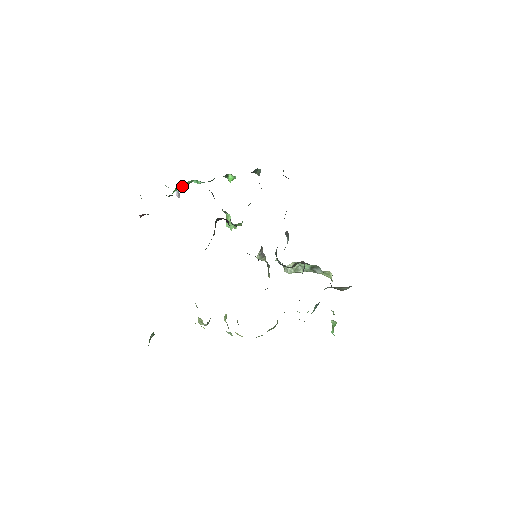
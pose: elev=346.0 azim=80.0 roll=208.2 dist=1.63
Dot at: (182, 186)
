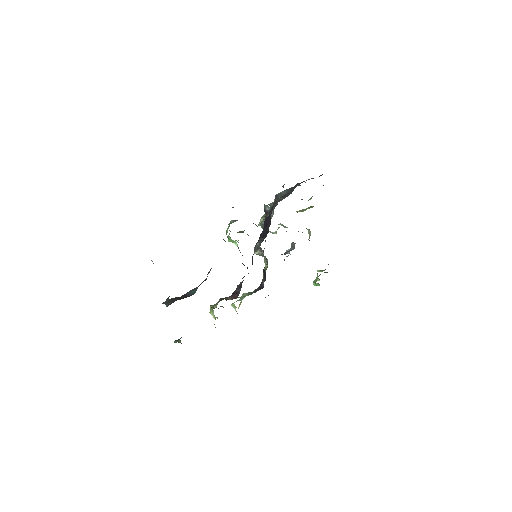
Dot at: occluded
